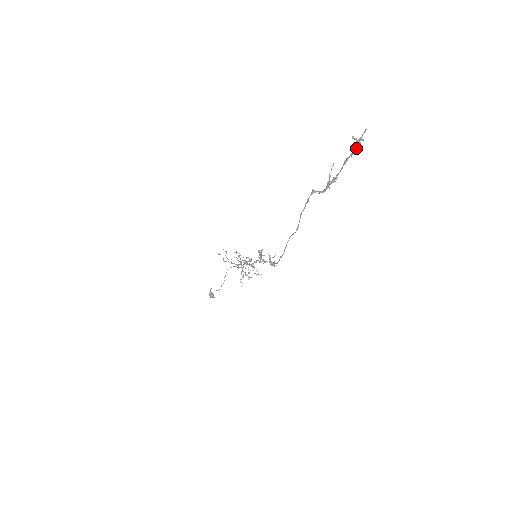
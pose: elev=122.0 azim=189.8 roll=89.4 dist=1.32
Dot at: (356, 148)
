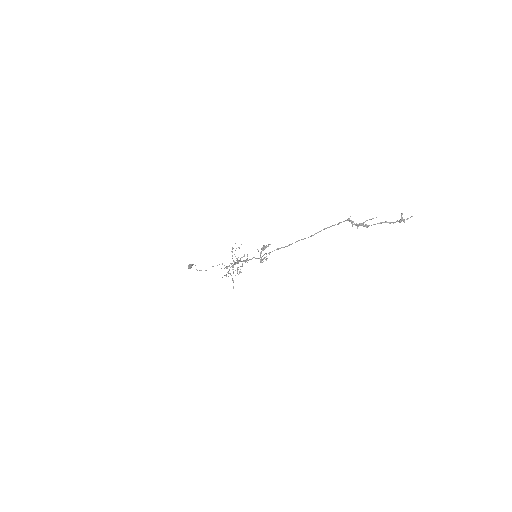
Dot at: (396, 221)
